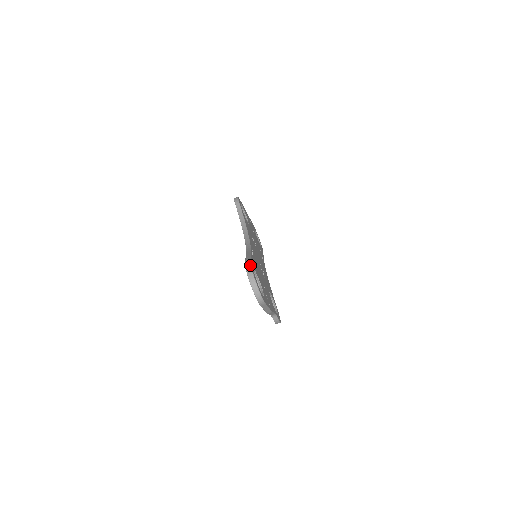
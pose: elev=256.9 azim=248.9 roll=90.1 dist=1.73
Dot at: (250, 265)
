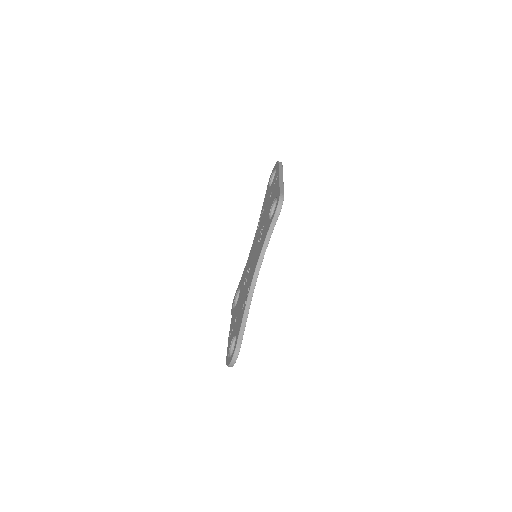
Dot at: occluded
